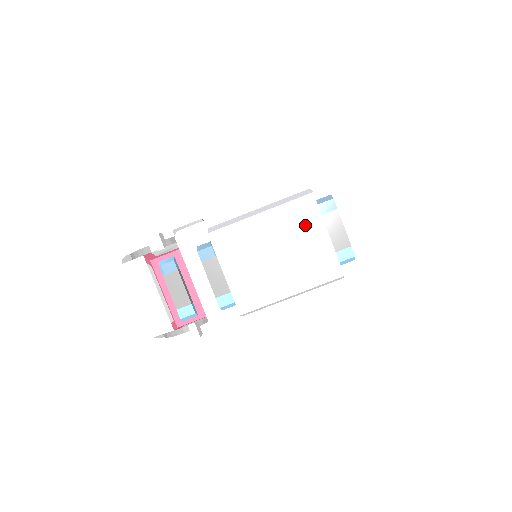
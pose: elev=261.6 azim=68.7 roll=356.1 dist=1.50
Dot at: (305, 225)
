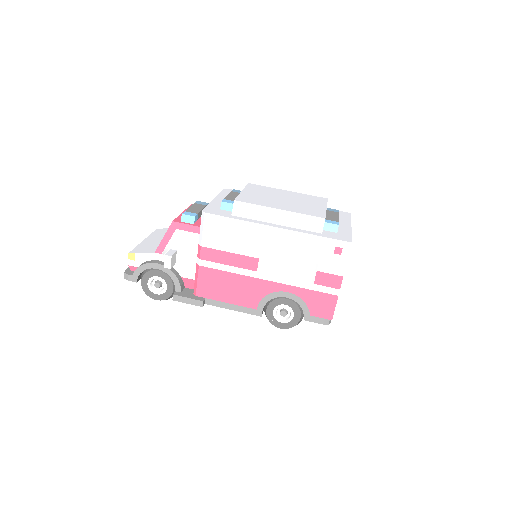
Dot at: (313, 201)
